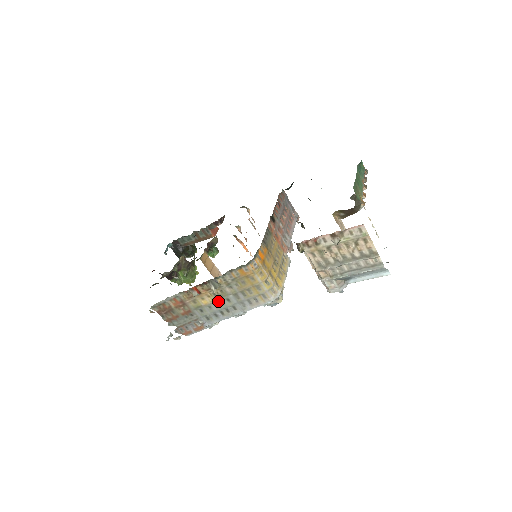
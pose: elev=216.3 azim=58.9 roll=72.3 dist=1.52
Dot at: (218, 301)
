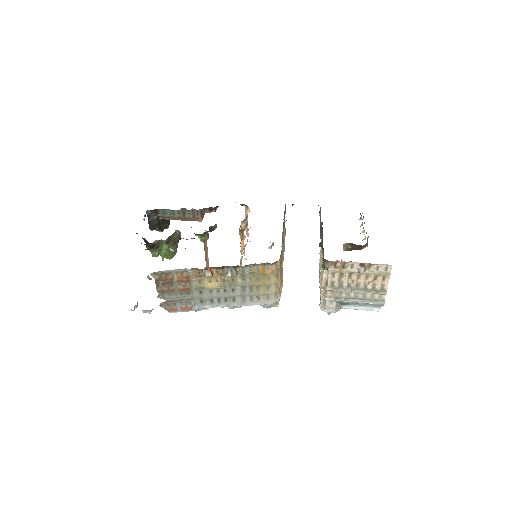
Dot at: (223, 288)
